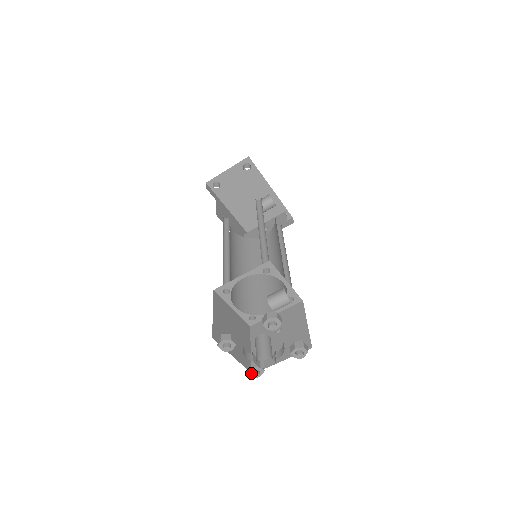
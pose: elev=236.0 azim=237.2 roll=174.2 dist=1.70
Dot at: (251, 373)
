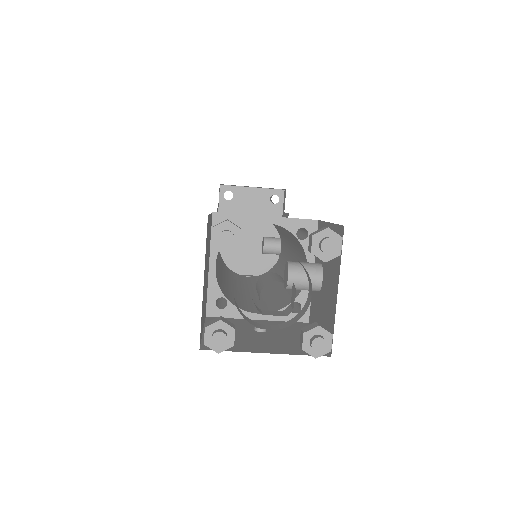
Dot at: (210, 334)
